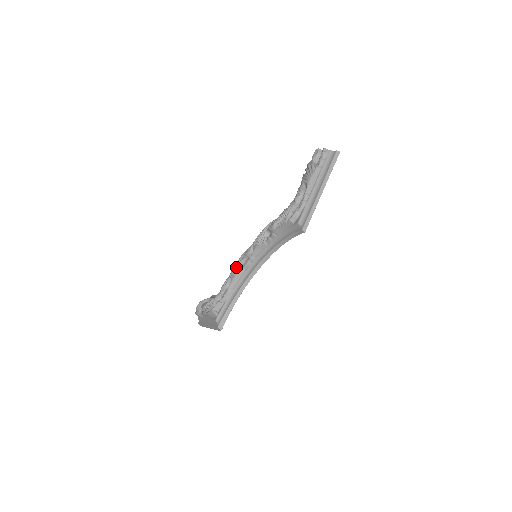
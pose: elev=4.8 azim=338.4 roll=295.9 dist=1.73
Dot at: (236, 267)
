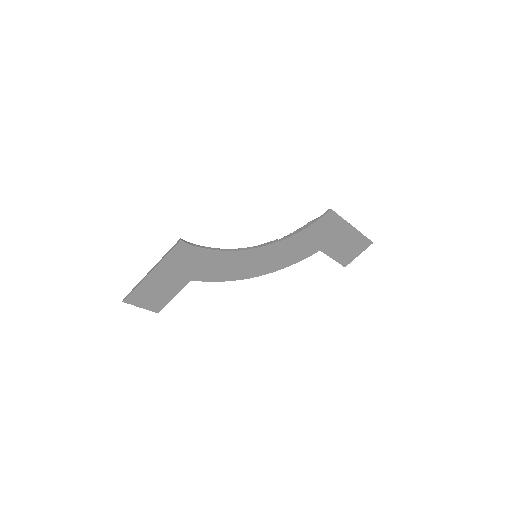
Dot at: occluded
